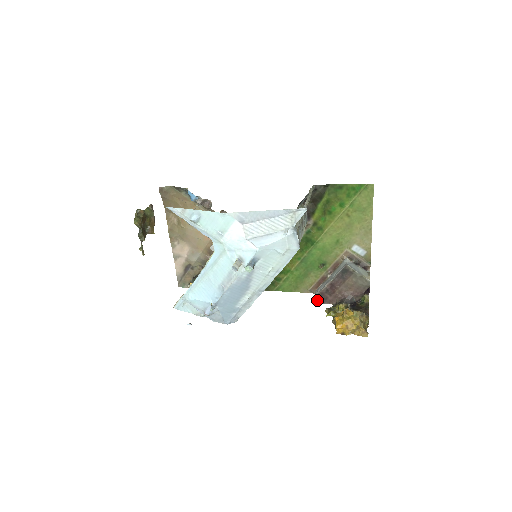
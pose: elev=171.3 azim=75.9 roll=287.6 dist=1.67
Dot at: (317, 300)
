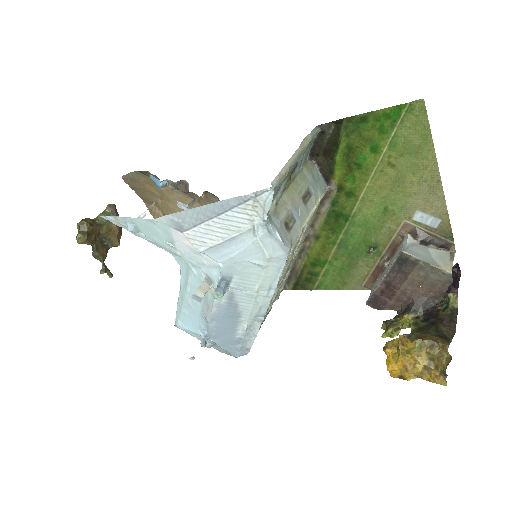
Dot at: (371, 305)
